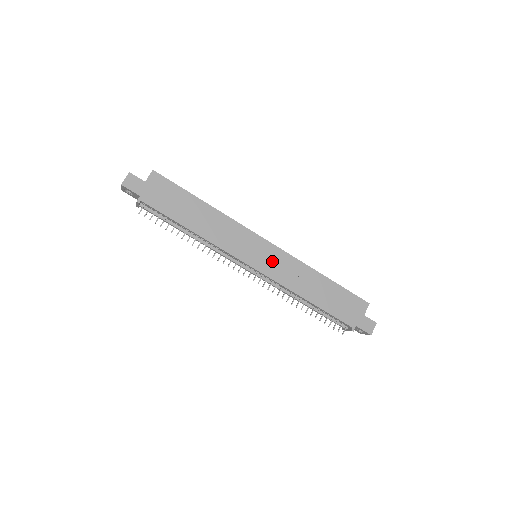
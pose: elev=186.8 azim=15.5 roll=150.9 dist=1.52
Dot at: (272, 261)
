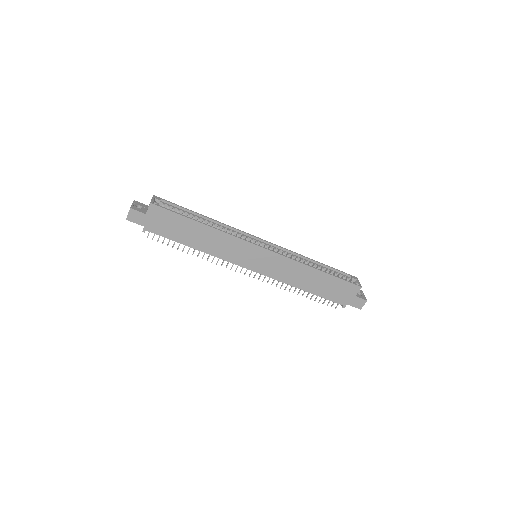
Dot at: (269, 264)
